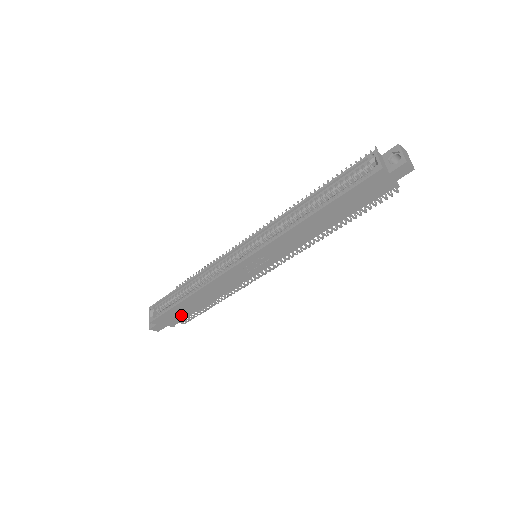
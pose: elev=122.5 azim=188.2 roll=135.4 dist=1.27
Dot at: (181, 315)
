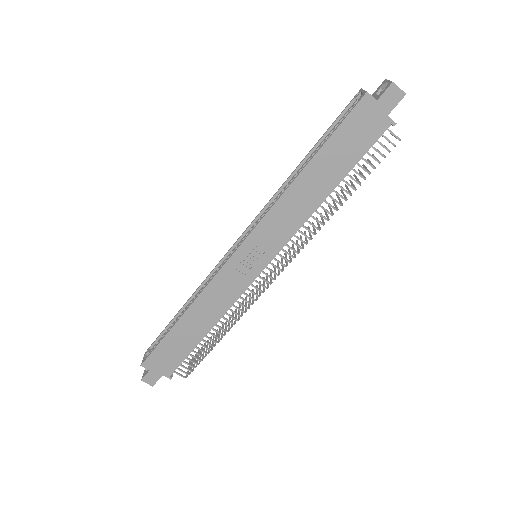
Dot at: (177, 354)
